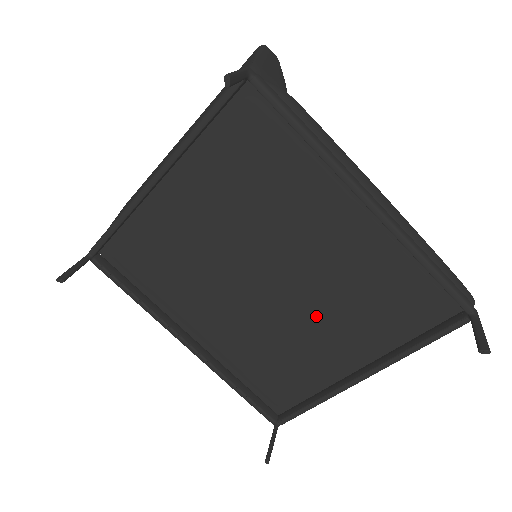
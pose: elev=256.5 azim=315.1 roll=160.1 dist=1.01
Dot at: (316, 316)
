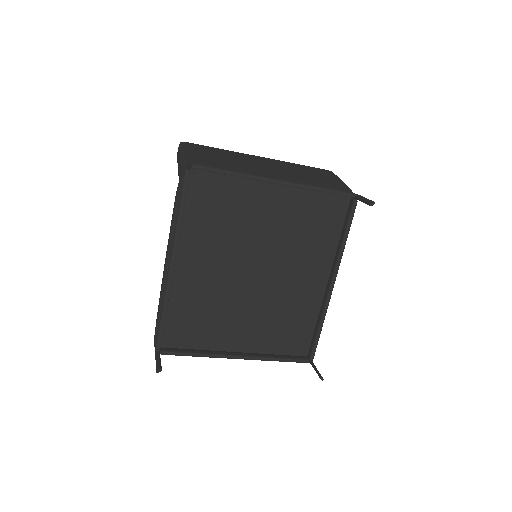
Dot at: (251, 310)
